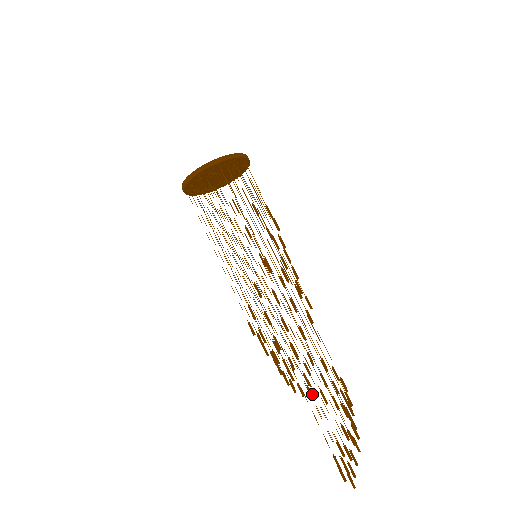
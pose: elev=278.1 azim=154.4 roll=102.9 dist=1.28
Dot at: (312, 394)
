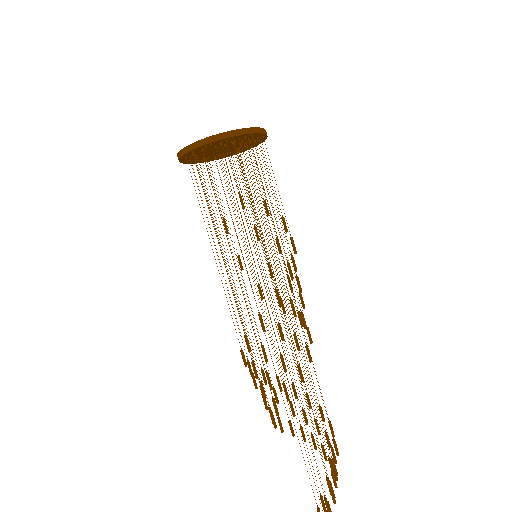
Dot at: occluded
